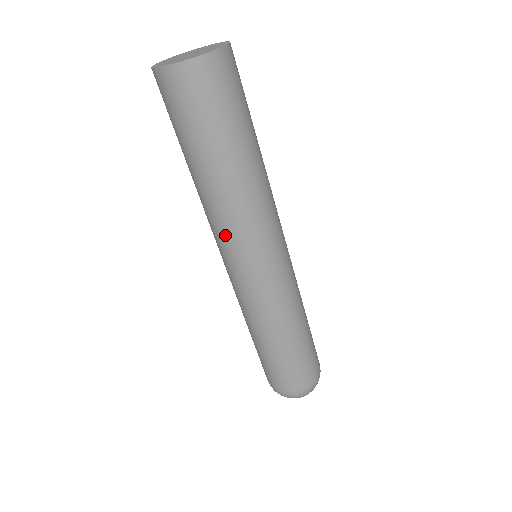
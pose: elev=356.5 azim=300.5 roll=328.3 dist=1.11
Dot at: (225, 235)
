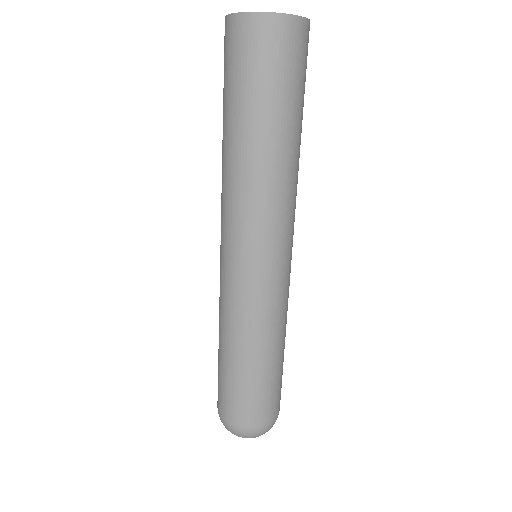
Dot at: (242, 216)
